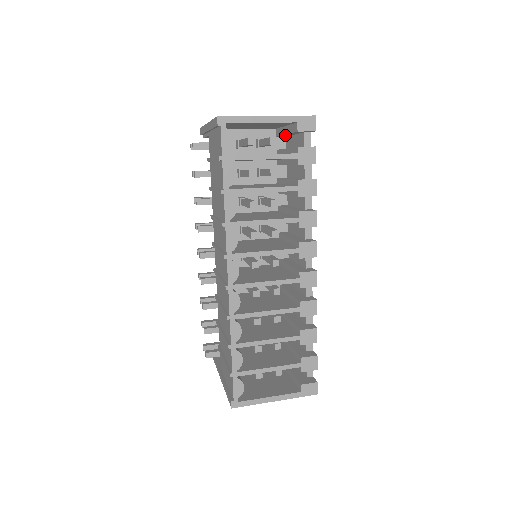
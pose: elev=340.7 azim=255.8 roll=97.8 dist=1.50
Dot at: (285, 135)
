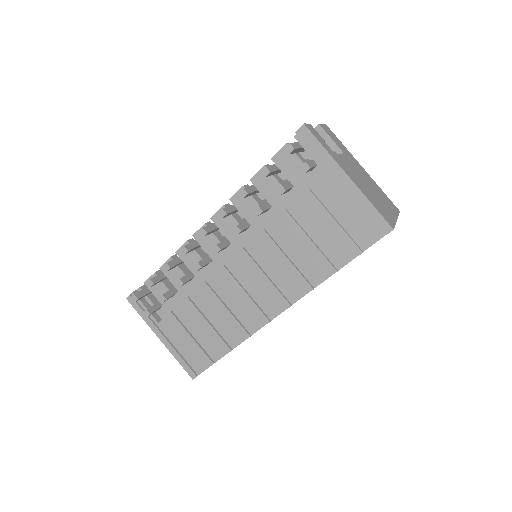
Dot at: occluded
